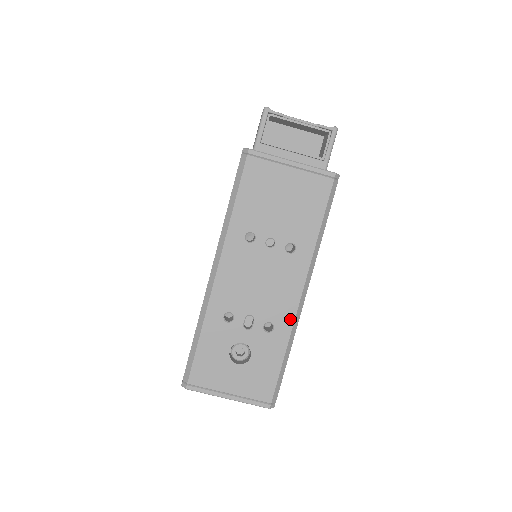
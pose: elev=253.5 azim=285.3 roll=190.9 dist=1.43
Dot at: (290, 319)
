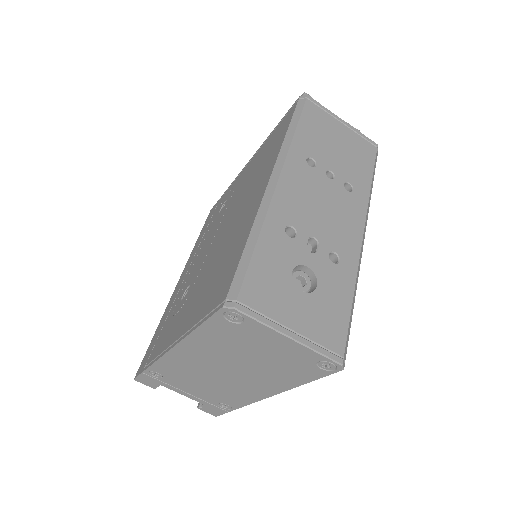
Dot at: (355, 256)
